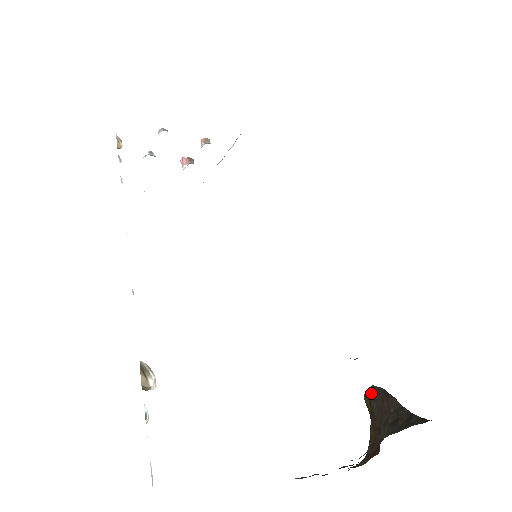
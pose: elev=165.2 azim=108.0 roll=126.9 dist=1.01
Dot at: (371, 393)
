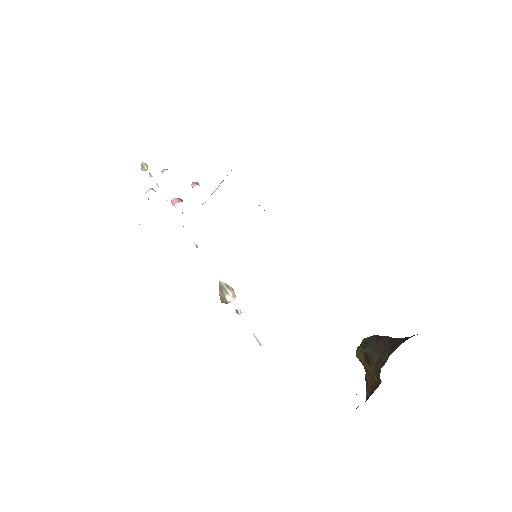
Dot at: (364, 344)
